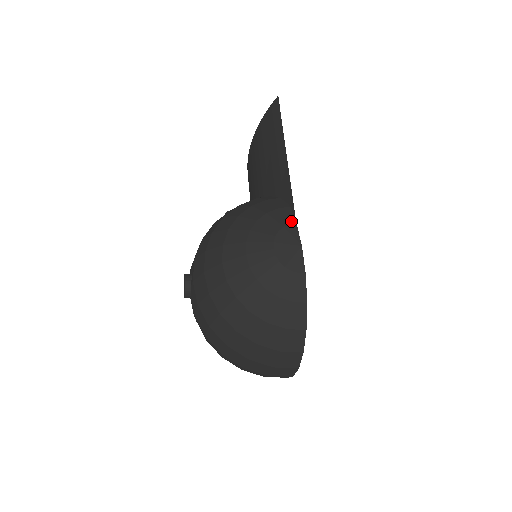
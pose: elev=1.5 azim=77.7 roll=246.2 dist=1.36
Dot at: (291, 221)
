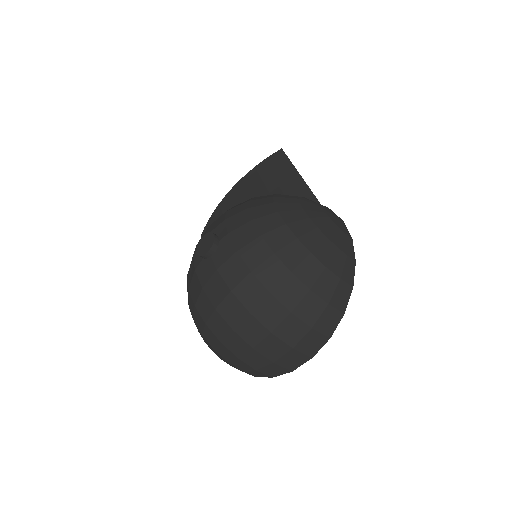
Dot at: (327, 207)
